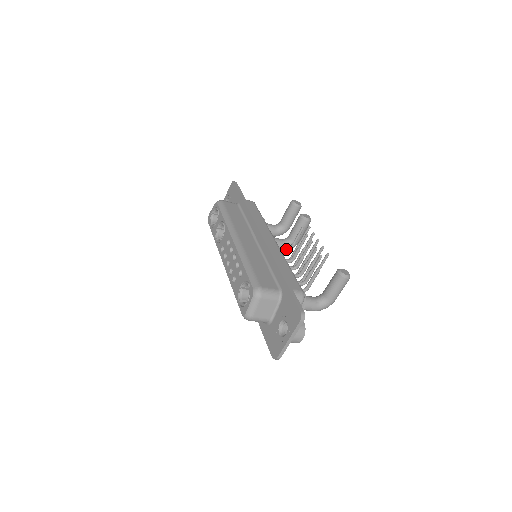
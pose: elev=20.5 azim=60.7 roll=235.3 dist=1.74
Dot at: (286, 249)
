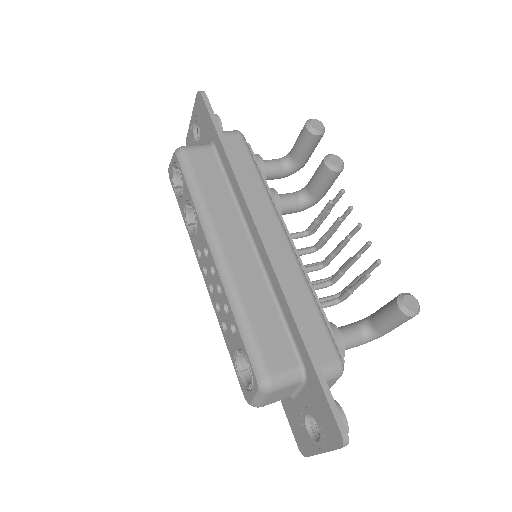
Dot at: (304, 209)
